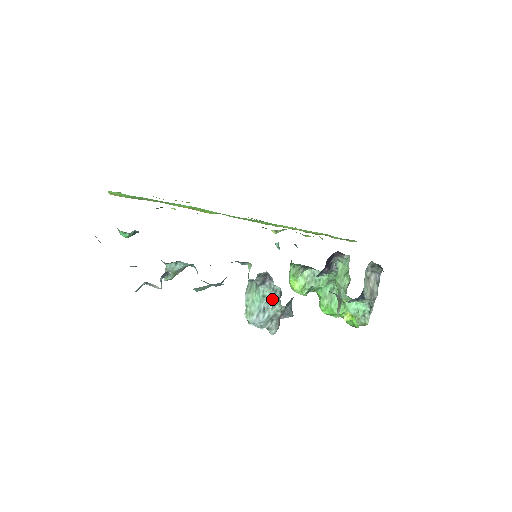
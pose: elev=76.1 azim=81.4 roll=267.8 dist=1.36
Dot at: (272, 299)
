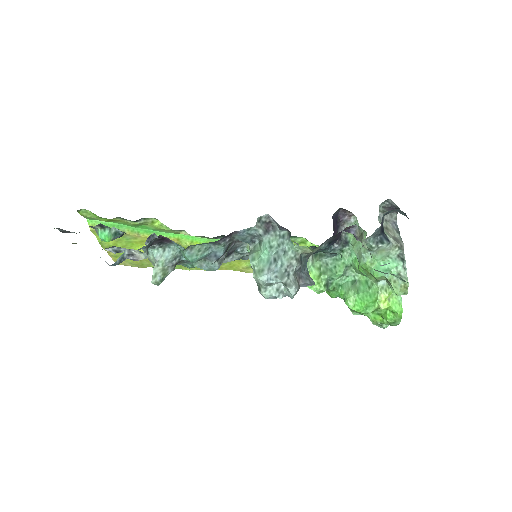
Dot at: (281, 247)
